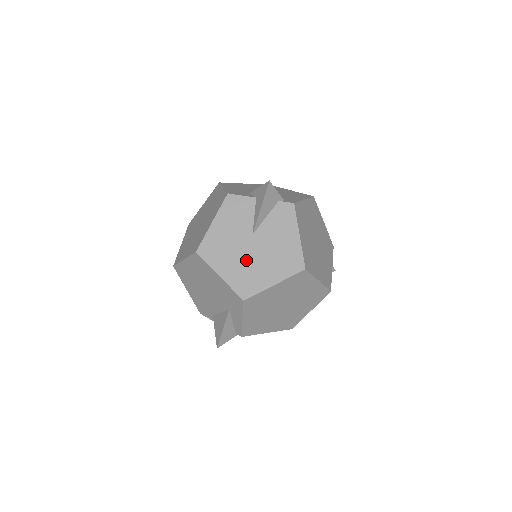
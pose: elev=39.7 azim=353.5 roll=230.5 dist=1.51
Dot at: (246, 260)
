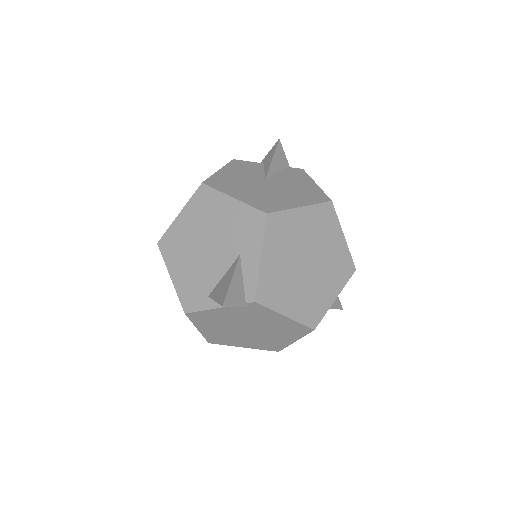
Dot at: (262, 191)
